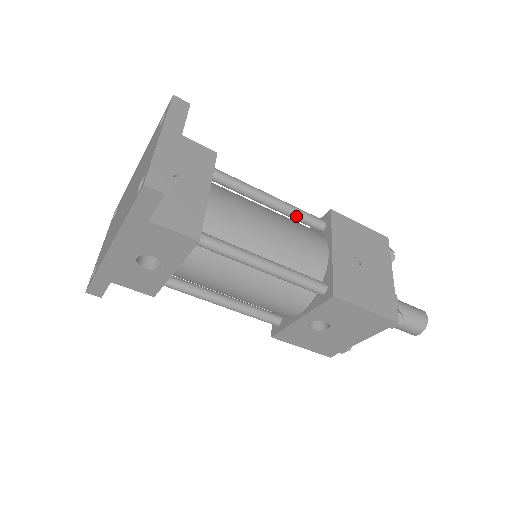
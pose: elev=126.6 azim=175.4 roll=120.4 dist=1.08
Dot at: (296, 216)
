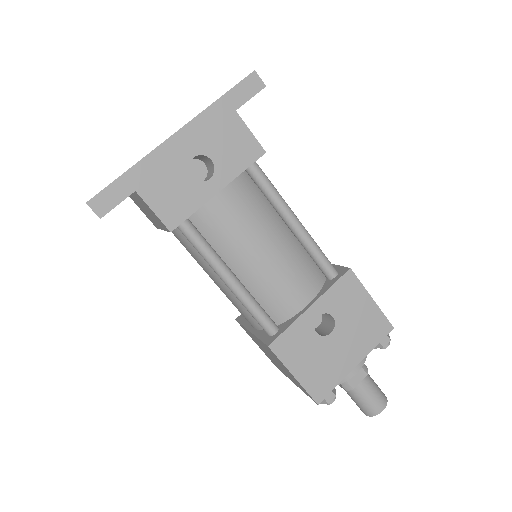
Dot at: occluded
